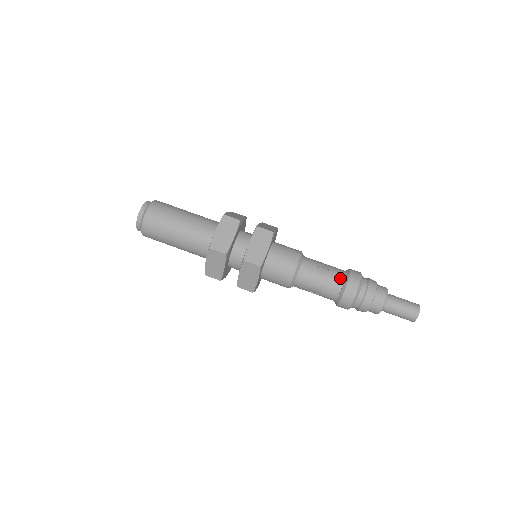
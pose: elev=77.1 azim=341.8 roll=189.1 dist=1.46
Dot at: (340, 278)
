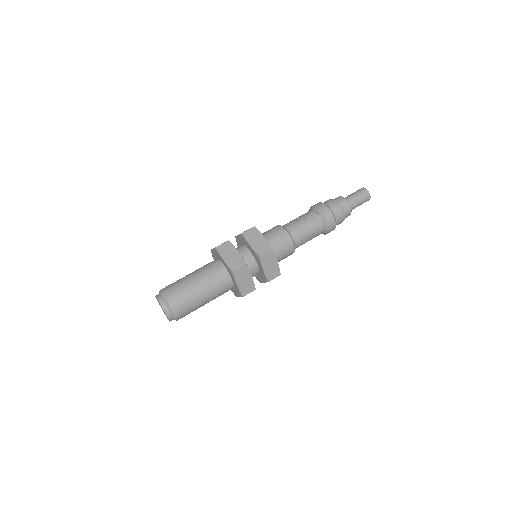
Dot at: (314, 214)
